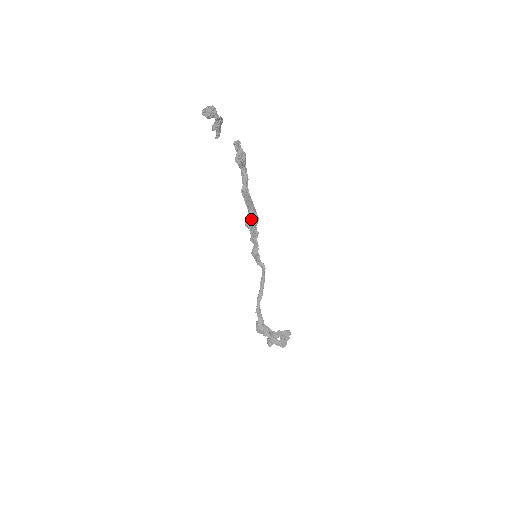
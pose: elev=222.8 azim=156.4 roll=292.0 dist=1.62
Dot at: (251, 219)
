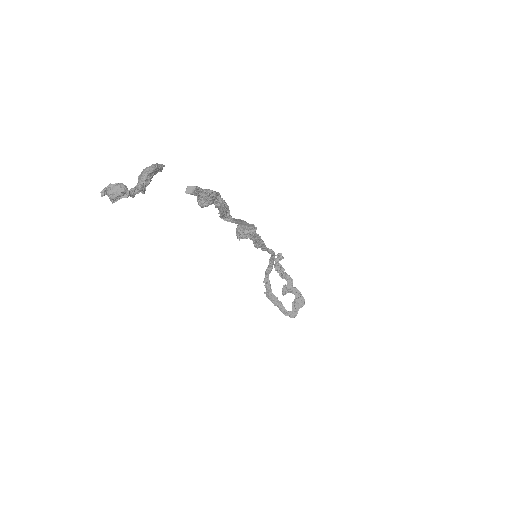
Dot at: (243, 232)
